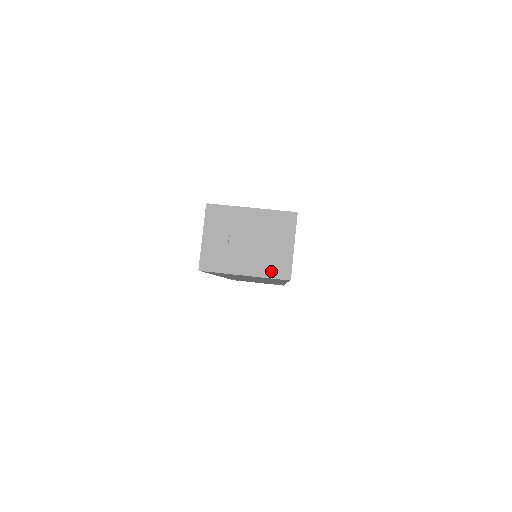
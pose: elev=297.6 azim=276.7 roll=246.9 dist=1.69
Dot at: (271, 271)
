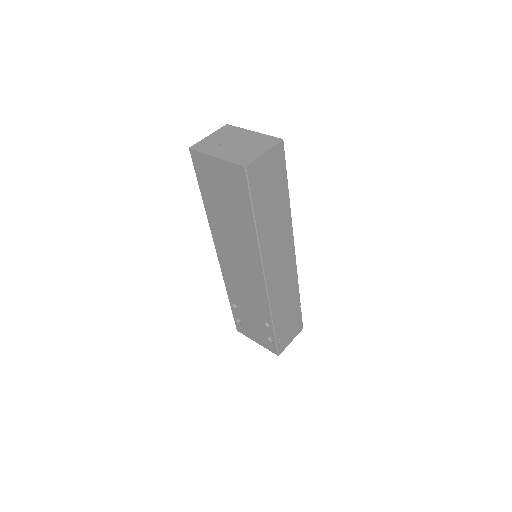
Dot at: (236, 159)
